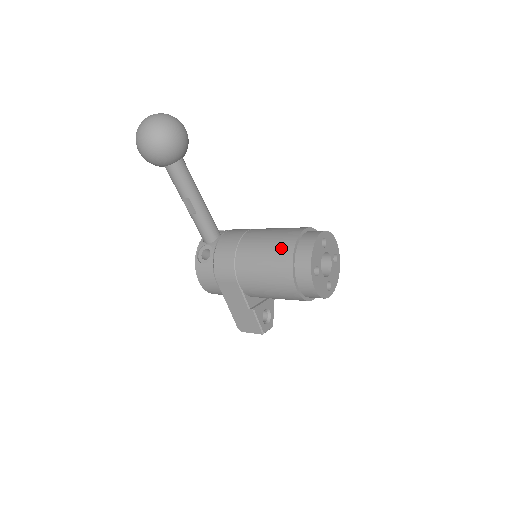
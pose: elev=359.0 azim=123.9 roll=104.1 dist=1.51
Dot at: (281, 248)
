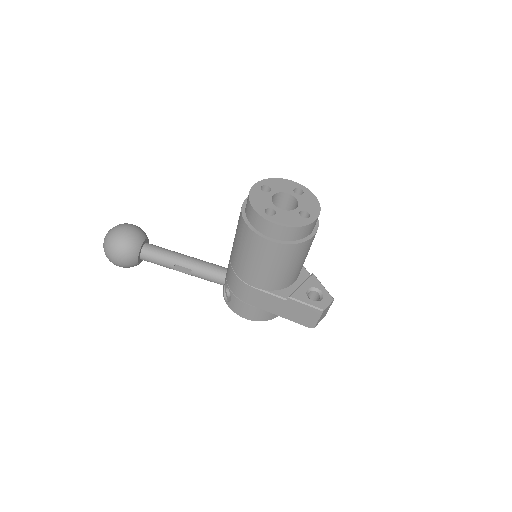
Dot at: (239, 226)
